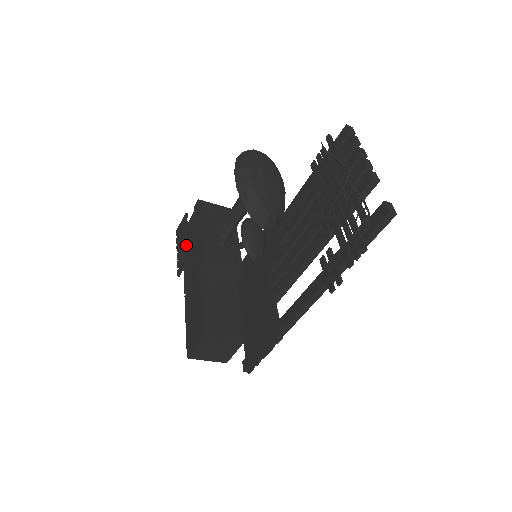
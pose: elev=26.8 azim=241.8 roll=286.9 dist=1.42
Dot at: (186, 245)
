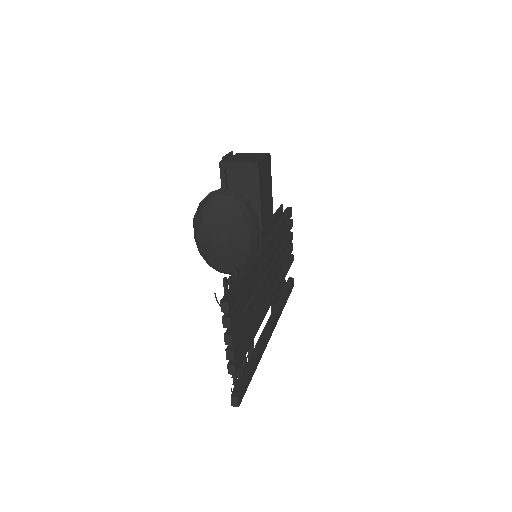
Dot at: occluded
